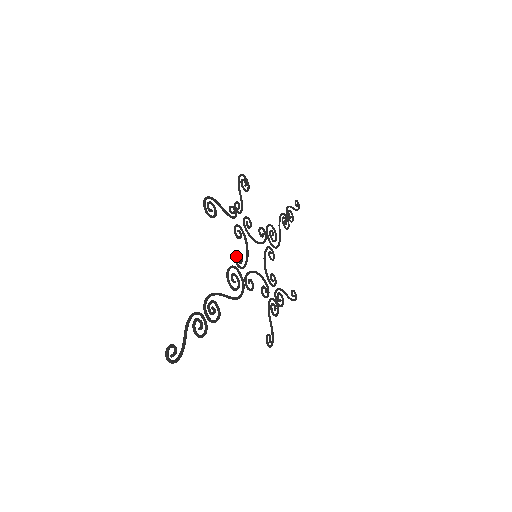
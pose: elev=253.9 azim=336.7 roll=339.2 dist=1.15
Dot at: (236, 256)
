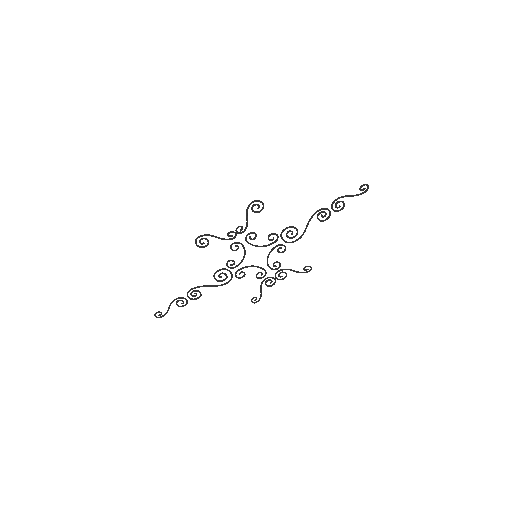
Dot at: (227, 263)
